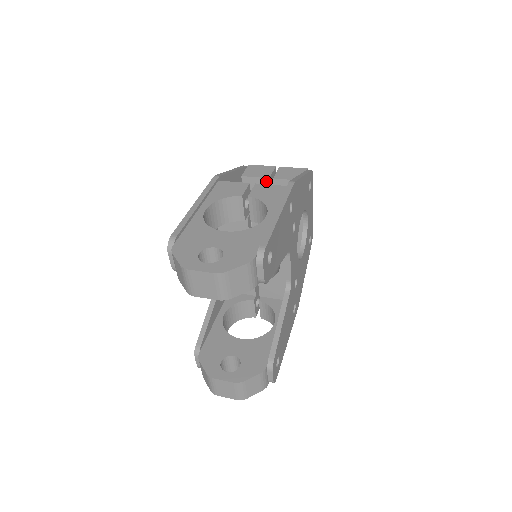
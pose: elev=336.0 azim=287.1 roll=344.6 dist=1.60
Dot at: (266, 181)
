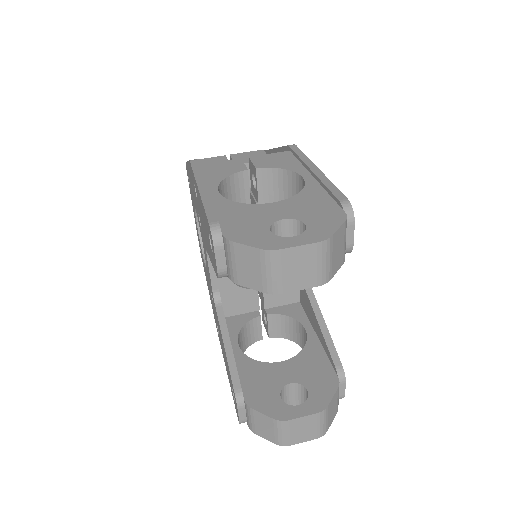
Dot at: occluded
